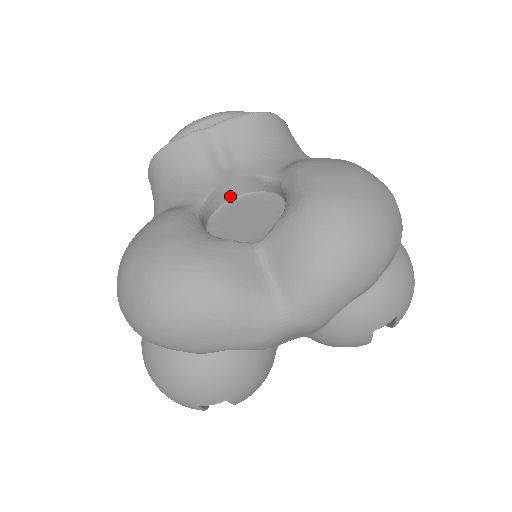
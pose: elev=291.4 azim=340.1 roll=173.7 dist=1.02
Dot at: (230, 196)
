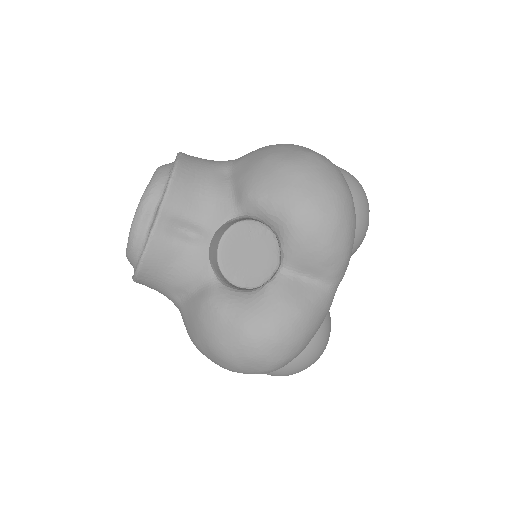
Dot at: (216, 247)
